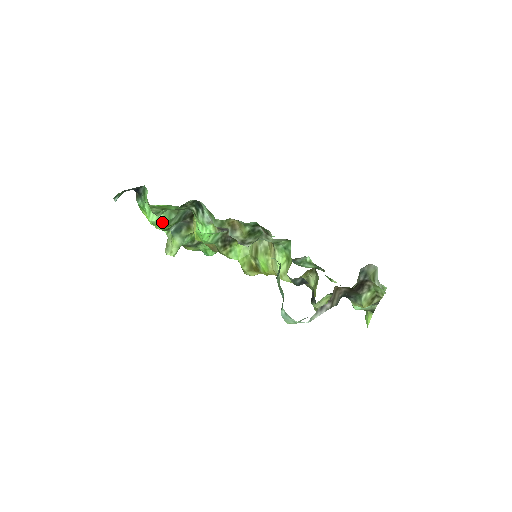
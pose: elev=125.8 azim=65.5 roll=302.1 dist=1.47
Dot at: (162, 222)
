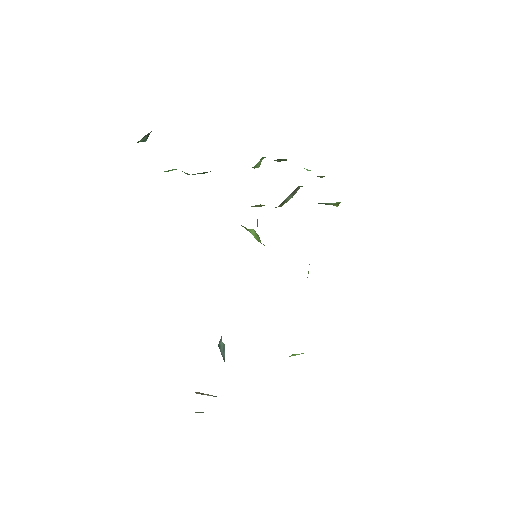
Dot at: occluded
